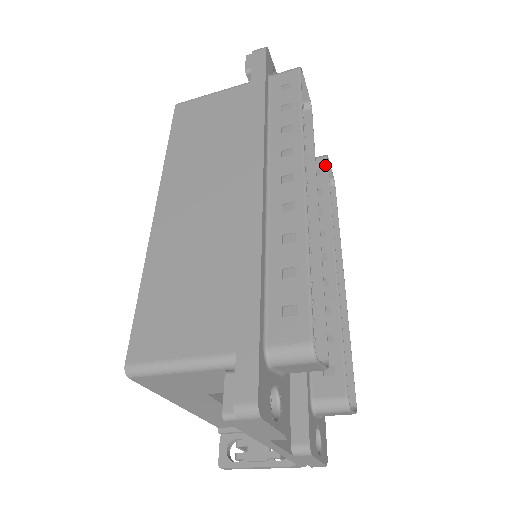
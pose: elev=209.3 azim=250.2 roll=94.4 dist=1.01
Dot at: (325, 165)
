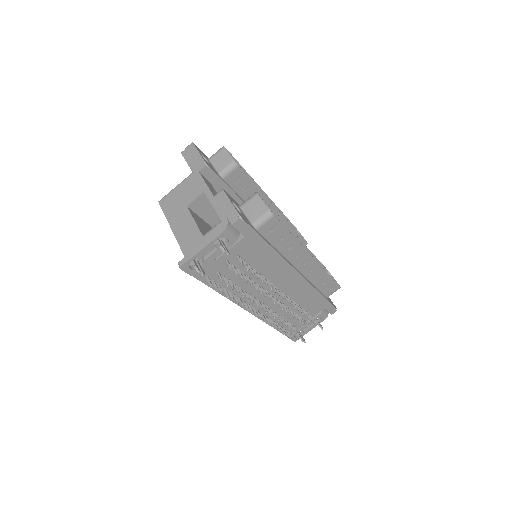
Dot at: (324, 268)
